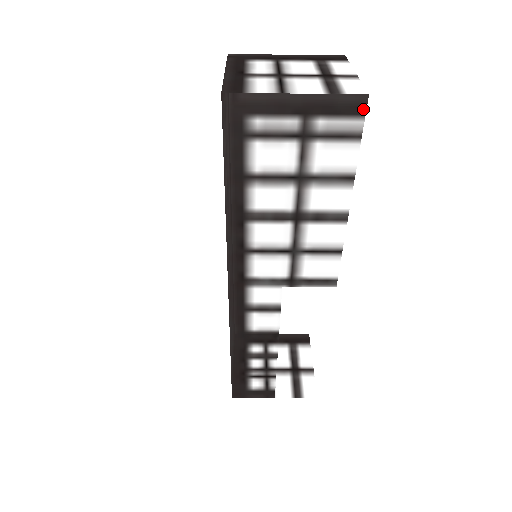
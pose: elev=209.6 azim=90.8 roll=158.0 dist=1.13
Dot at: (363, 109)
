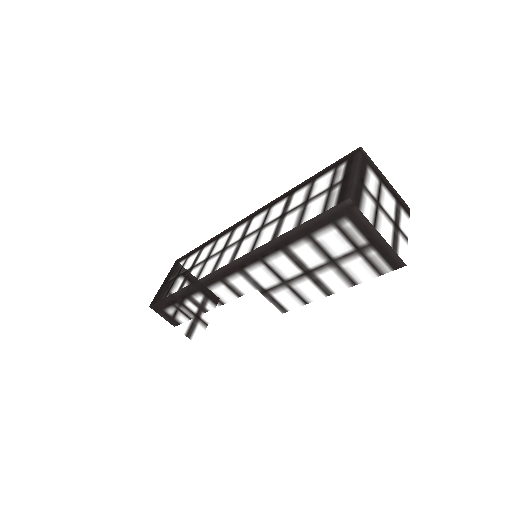
Dot at: (397, 267)
